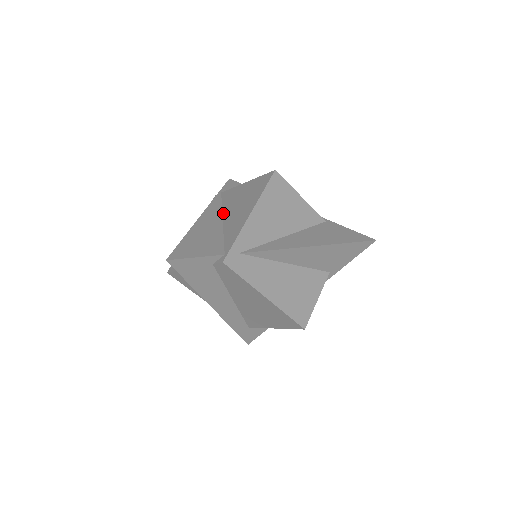
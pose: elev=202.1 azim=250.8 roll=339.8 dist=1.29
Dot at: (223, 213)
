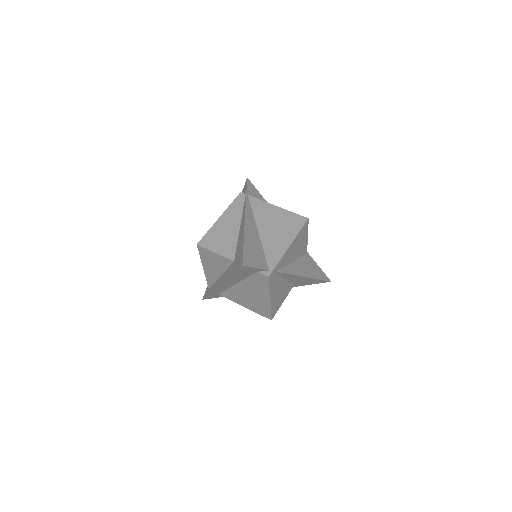
Dot at: (257, 223)
